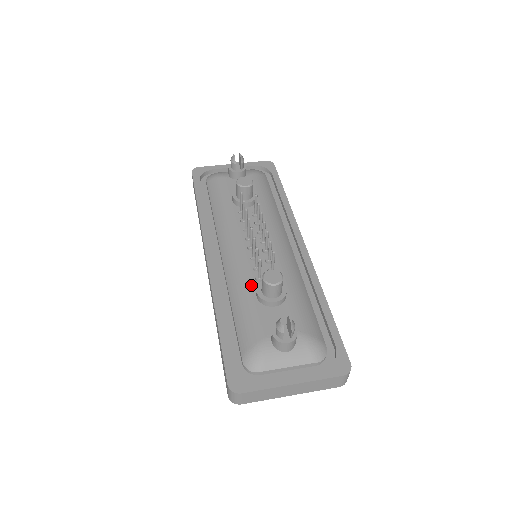
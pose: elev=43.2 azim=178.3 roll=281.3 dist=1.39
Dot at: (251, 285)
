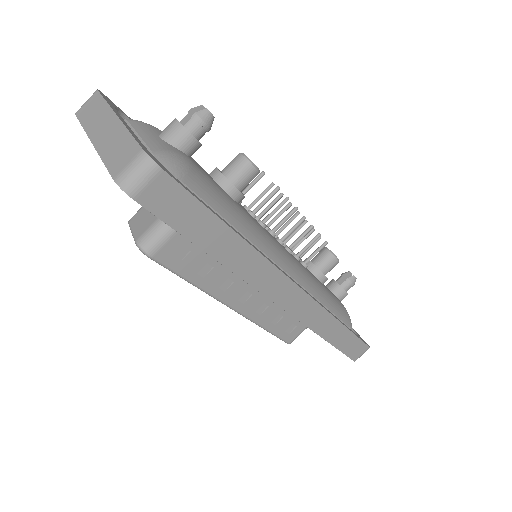
Dot at: occluded
